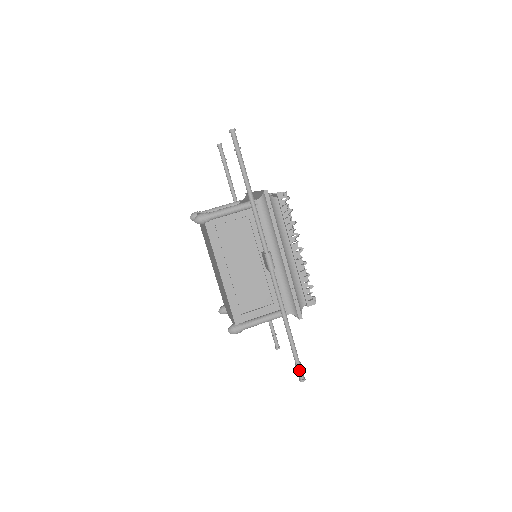
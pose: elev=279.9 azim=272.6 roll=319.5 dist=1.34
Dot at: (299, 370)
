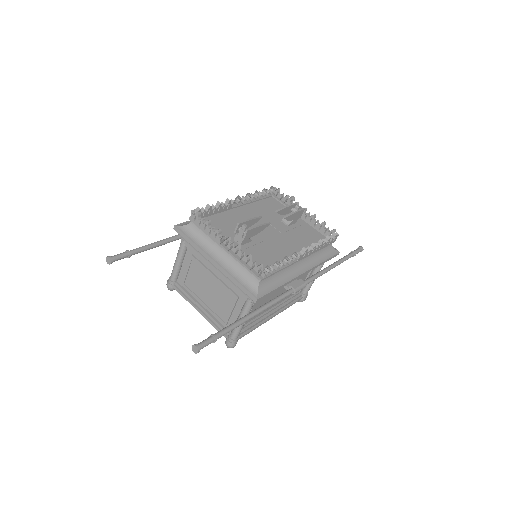
Dot at: occluded
